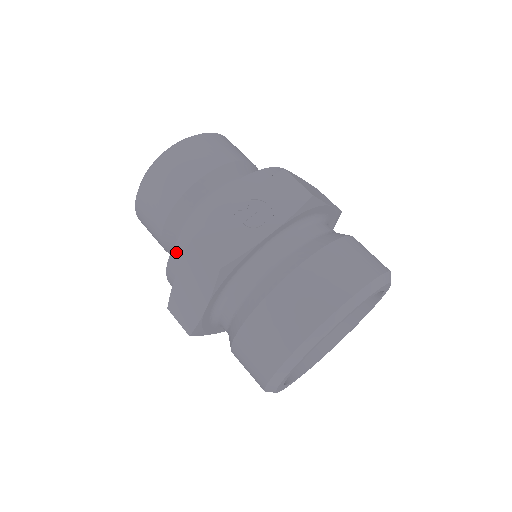
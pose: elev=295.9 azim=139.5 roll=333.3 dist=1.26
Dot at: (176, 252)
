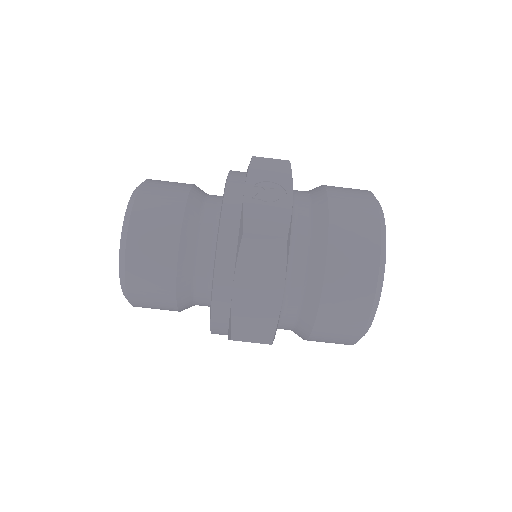
Dot at: (220, 269)
